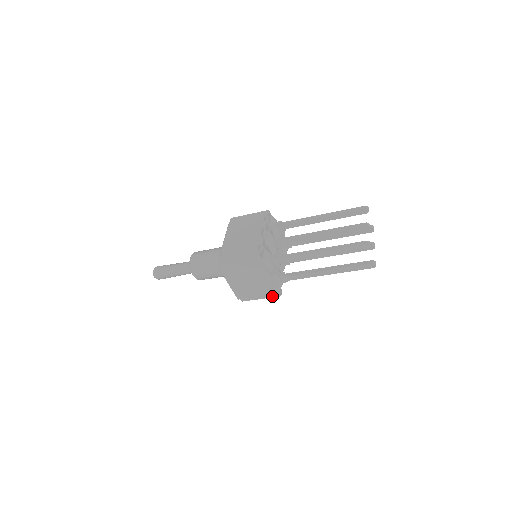
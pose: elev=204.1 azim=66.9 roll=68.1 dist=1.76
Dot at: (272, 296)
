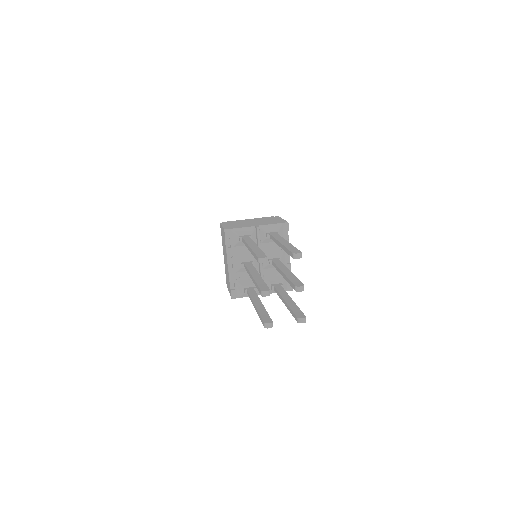
Dot at: occluded
